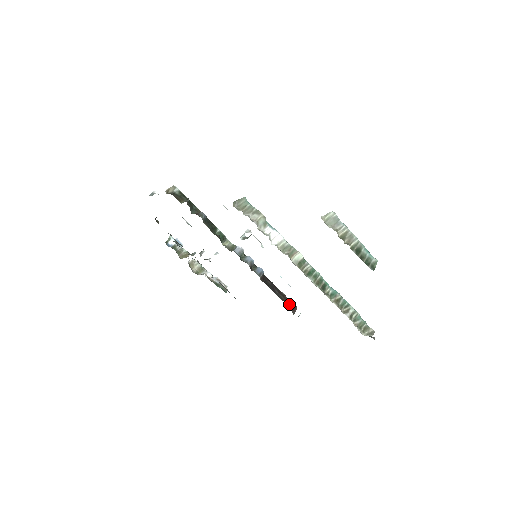
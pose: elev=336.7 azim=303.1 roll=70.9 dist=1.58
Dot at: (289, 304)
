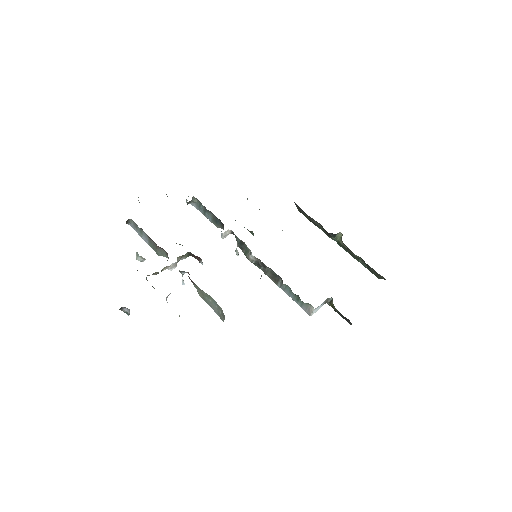
Dot at: occluded
